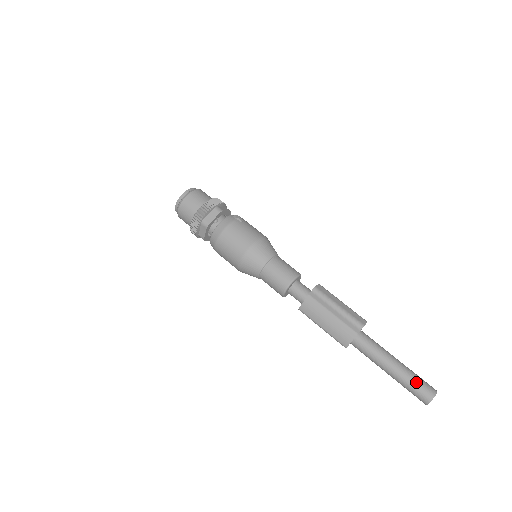
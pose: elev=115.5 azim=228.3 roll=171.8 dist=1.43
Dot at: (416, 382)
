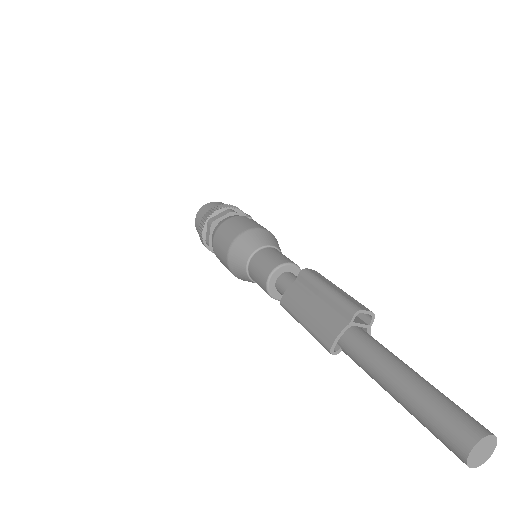
Dot at: (443, 406)
